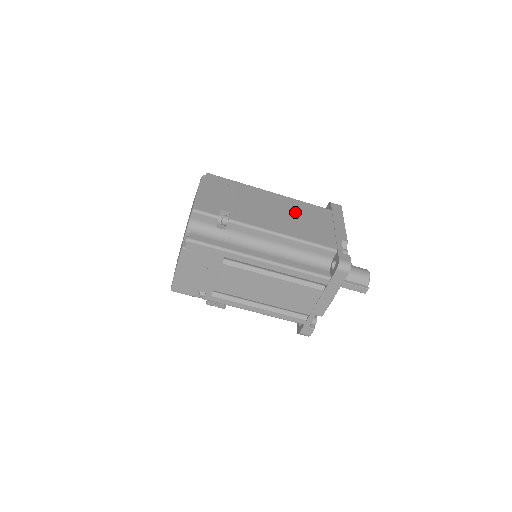
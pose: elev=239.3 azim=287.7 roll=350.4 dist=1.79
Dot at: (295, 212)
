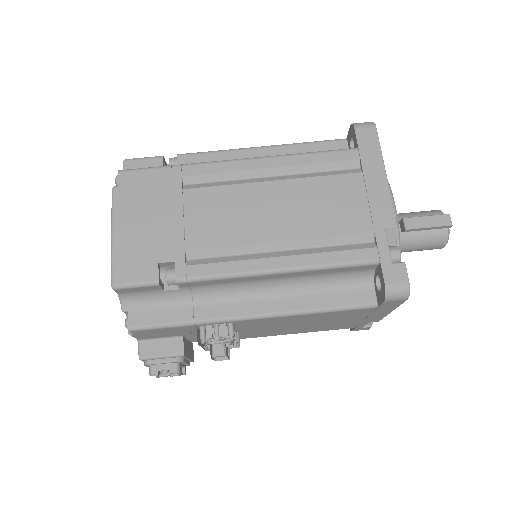
Dot at: occluded
